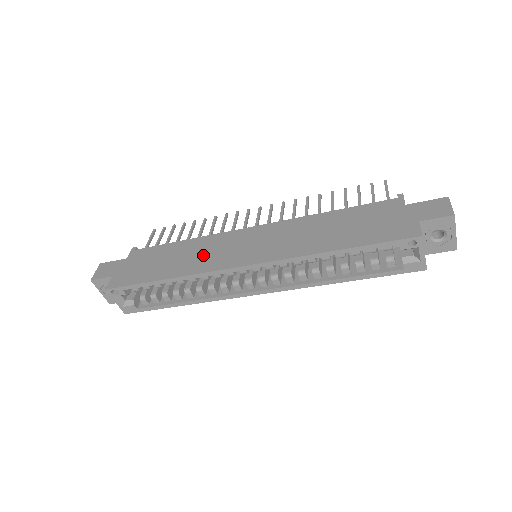
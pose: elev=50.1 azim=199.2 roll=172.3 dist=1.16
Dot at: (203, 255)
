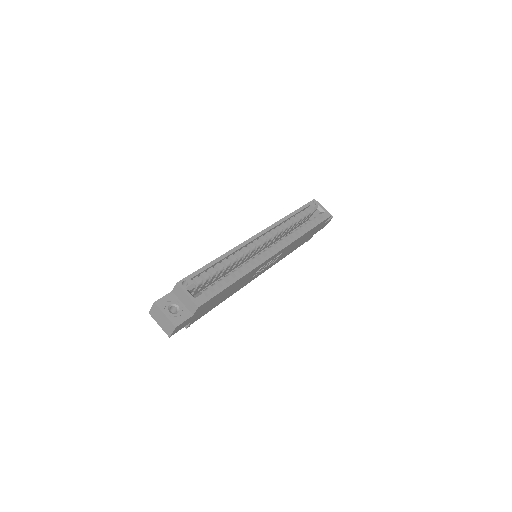
Dot at: occluded
